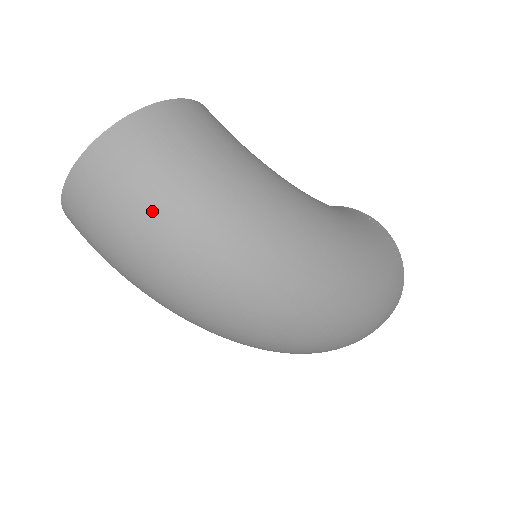
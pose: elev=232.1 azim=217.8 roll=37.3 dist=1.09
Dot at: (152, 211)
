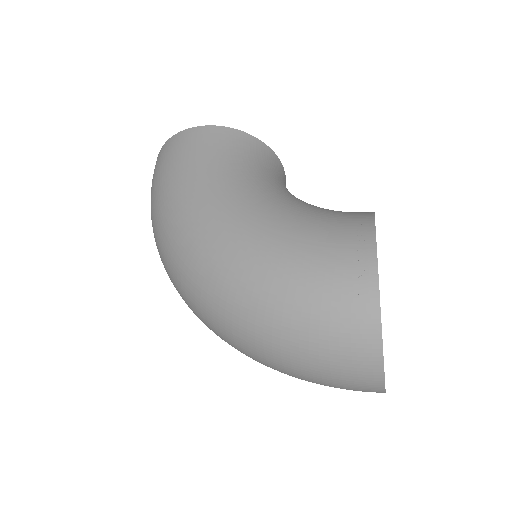
Dot at: occluded
